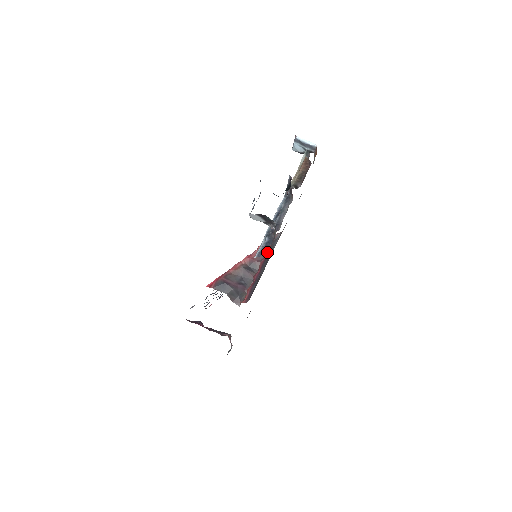
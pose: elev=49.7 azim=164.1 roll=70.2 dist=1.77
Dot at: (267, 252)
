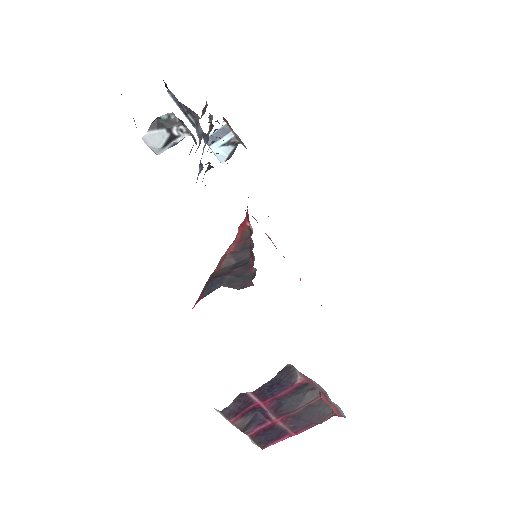
Dot at: occluded
